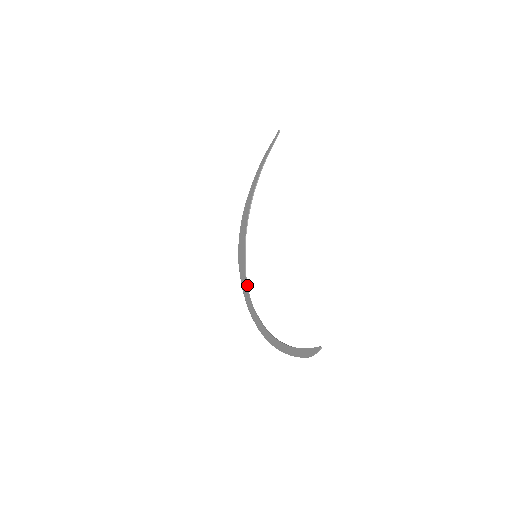
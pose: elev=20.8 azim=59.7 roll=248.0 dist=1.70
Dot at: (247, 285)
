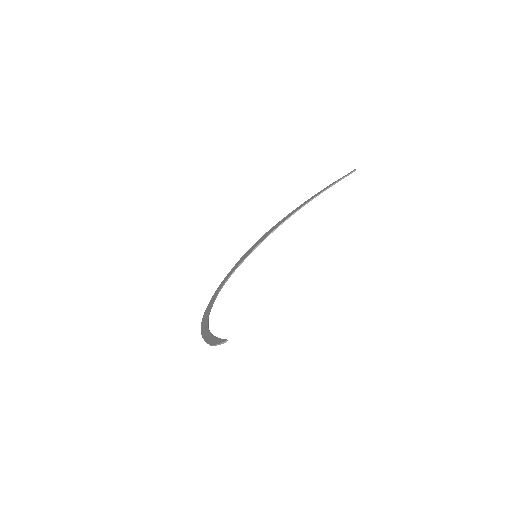
Dot at: occluded
